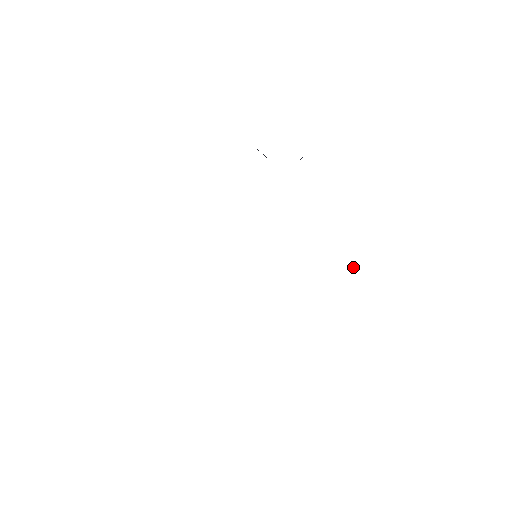
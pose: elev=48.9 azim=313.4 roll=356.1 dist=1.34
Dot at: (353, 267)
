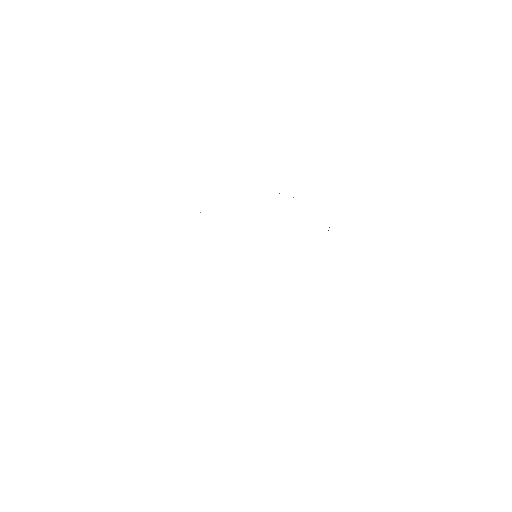
Dot at: occluded
